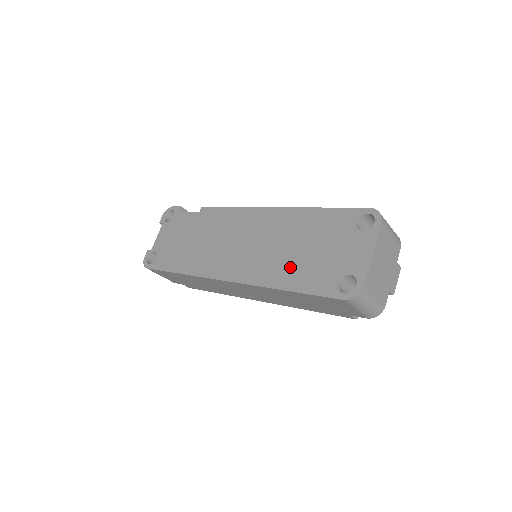
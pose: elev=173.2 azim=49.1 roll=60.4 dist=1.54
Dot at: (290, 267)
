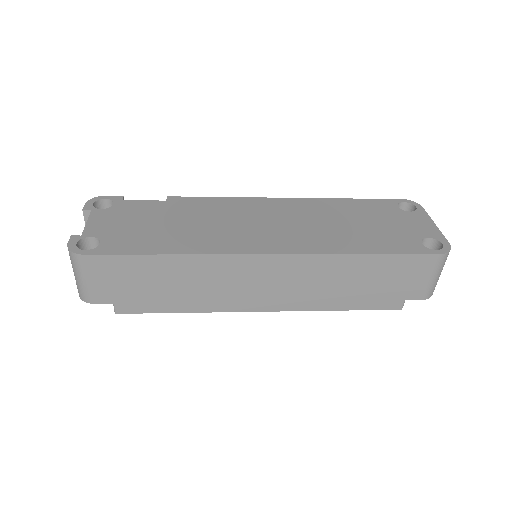
Dot at: (355, 237)
